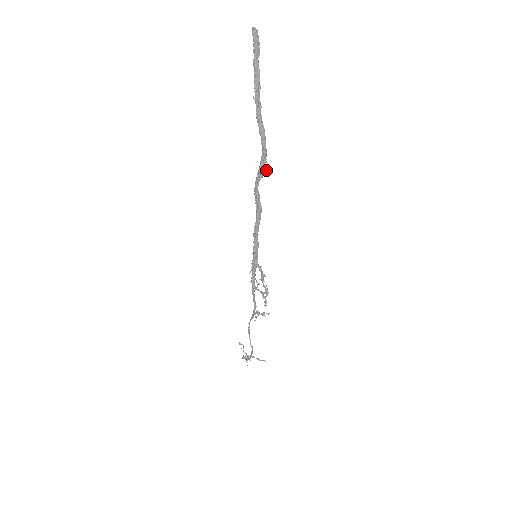
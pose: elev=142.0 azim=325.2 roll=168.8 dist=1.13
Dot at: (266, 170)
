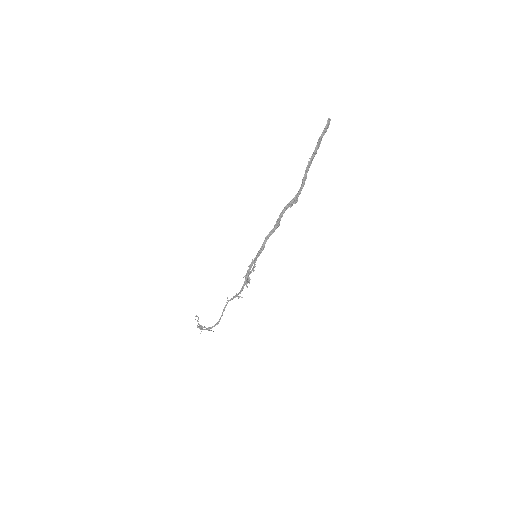
Dot at: (295, 203)
